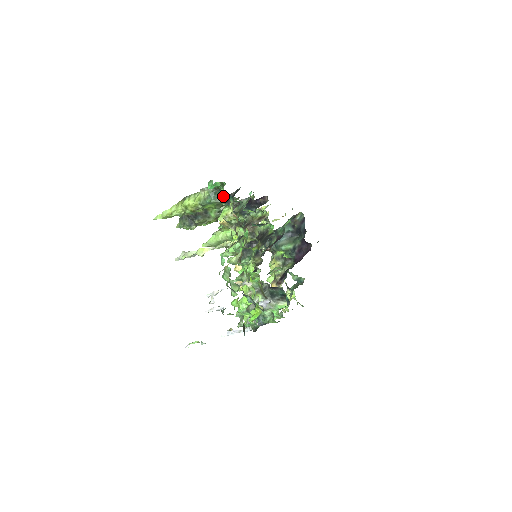
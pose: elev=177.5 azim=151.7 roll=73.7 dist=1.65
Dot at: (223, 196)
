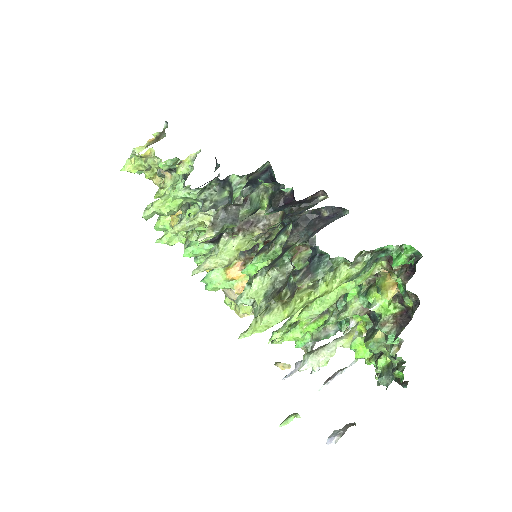
Dot at: (379, 256)
